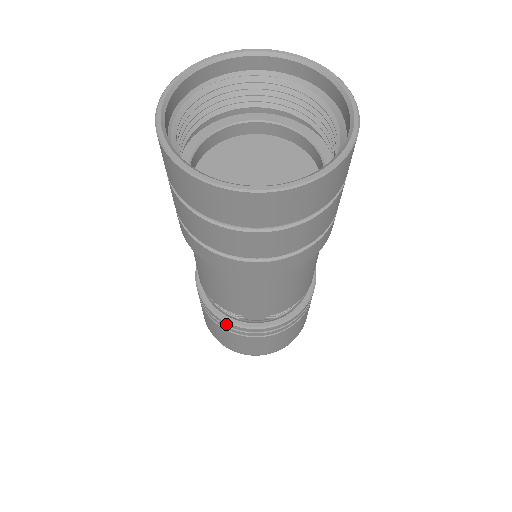
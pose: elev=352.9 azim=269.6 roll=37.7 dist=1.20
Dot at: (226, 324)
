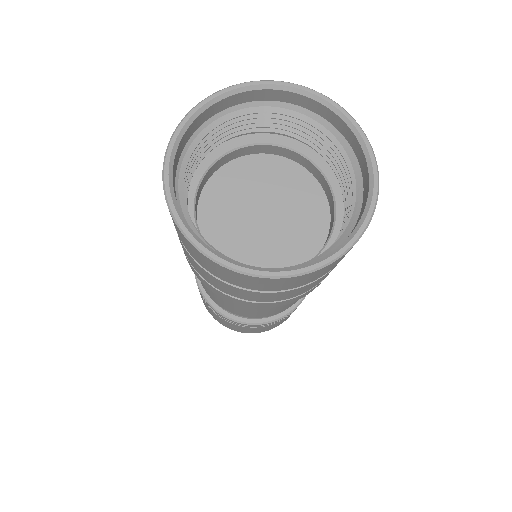
Dot at: (228, 320)
